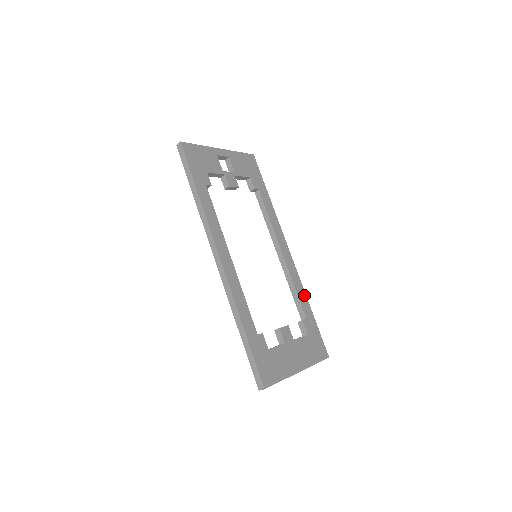
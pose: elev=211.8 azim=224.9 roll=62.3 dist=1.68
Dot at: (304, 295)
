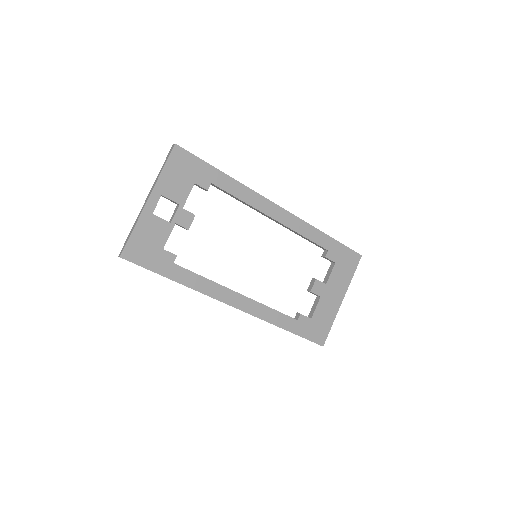
Dot at: (315, 231)
